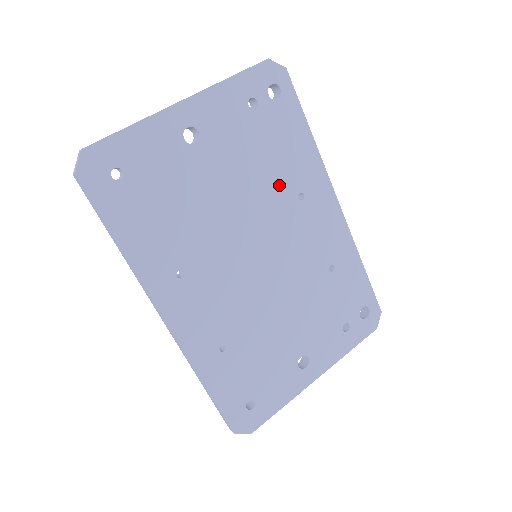
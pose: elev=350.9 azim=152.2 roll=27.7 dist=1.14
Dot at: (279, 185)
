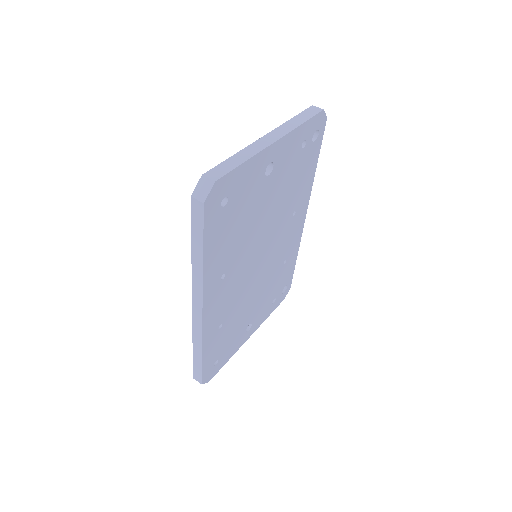
Dot at: (289, 205)
